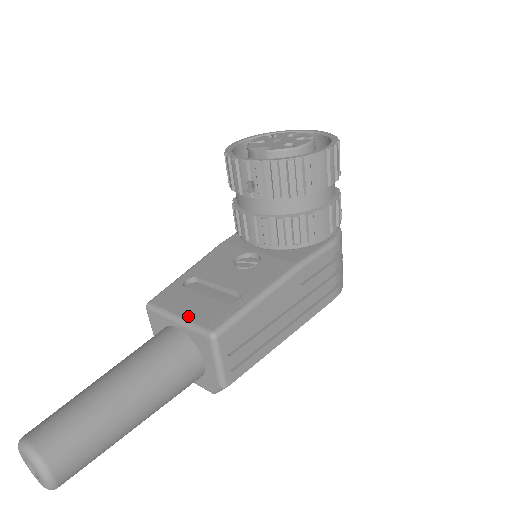
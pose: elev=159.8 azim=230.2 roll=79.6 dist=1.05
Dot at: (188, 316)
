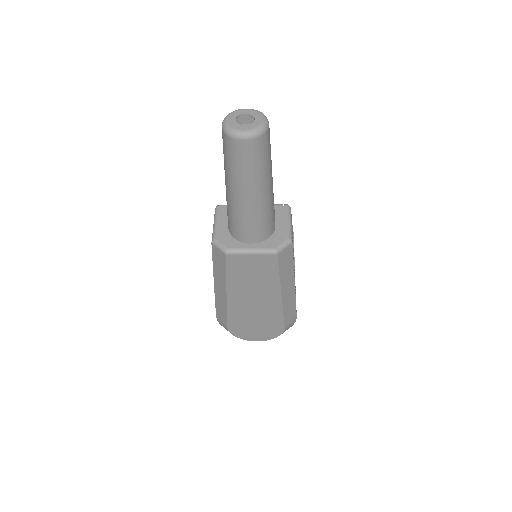
Dot at: occluded
